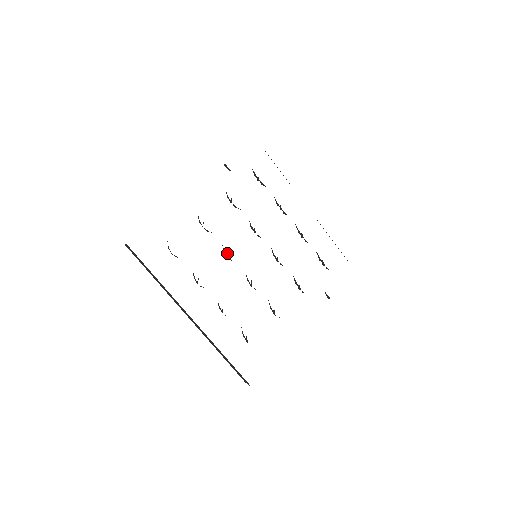
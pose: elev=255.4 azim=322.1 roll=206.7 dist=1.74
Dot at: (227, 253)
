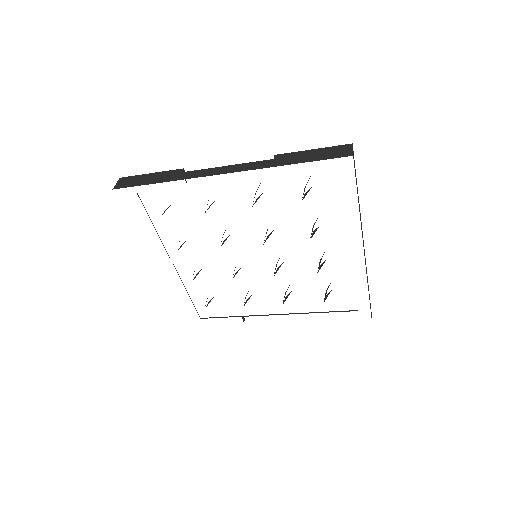
Dot at: (227, 237)
